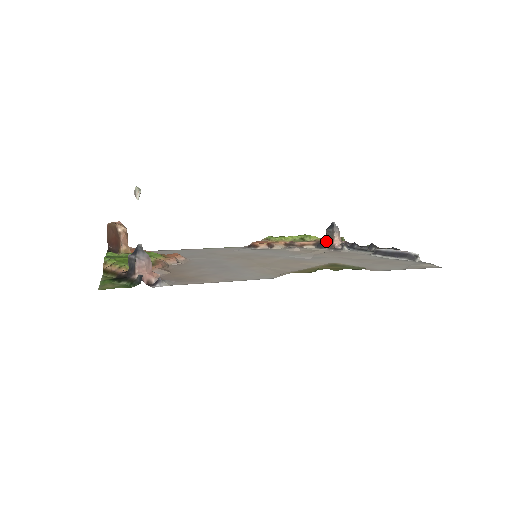
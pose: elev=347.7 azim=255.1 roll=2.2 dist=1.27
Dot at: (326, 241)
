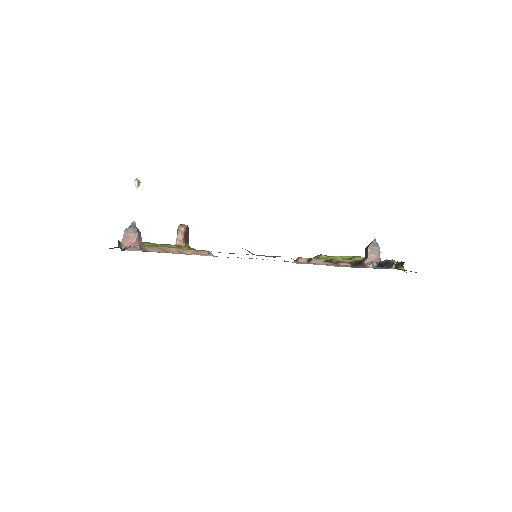
Dot at: (363, 260)
